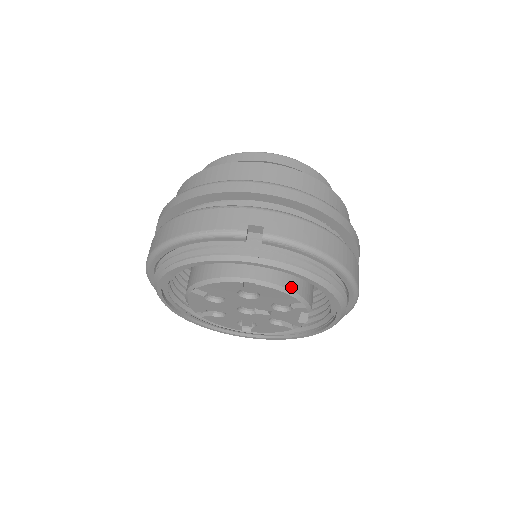
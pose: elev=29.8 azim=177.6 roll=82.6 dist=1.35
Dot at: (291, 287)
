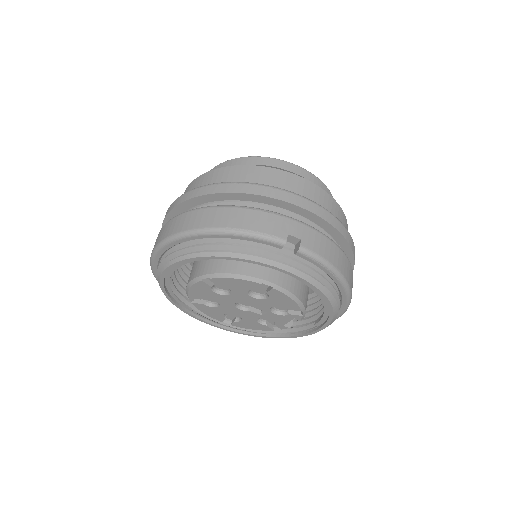
Dot at: (299, 296)
